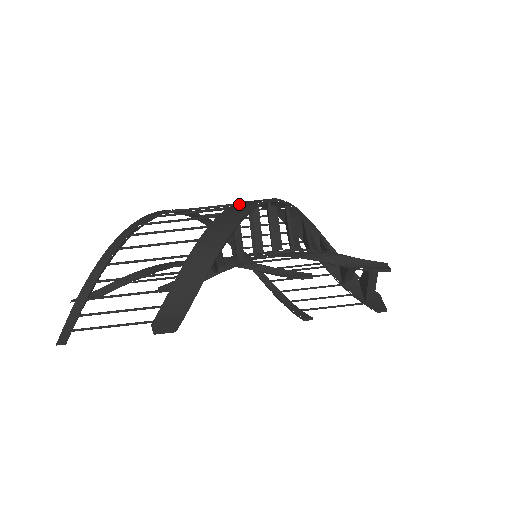
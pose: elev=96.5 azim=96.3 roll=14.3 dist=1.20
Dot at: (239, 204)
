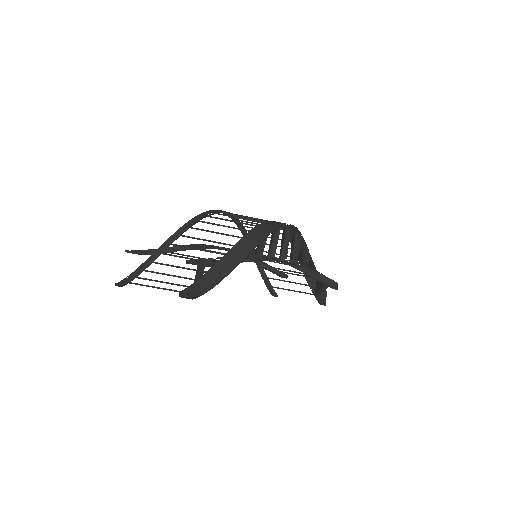
Dot at: (257, 229)
